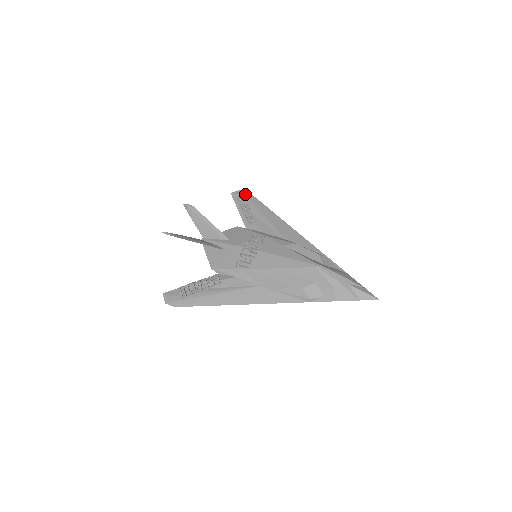
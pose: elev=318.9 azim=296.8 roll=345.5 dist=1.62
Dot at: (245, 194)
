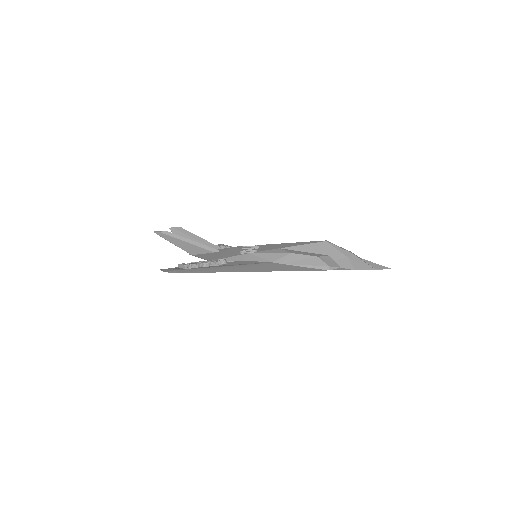
Dot at: occluded
